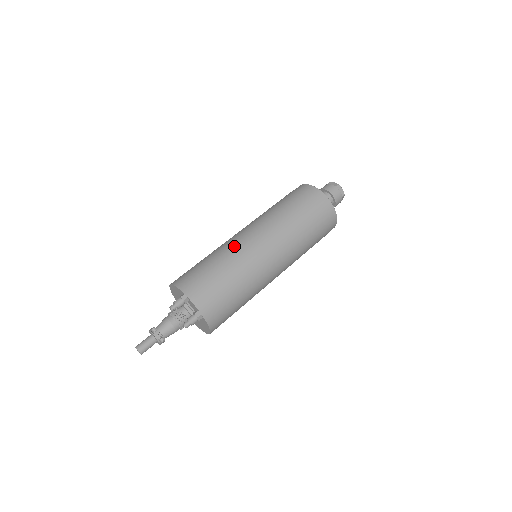
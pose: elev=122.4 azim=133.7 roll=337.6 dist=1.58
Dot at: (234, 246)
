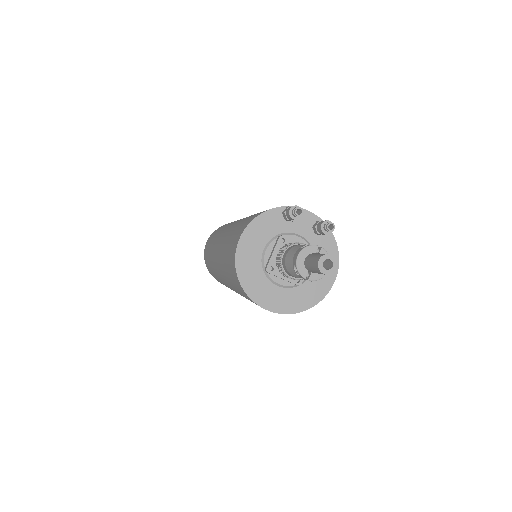
Dot at: occluded
